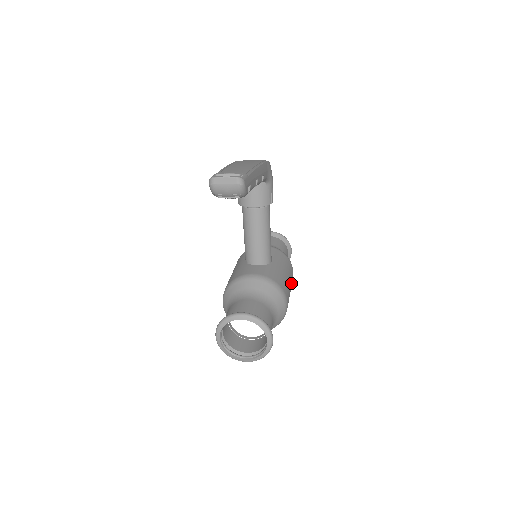
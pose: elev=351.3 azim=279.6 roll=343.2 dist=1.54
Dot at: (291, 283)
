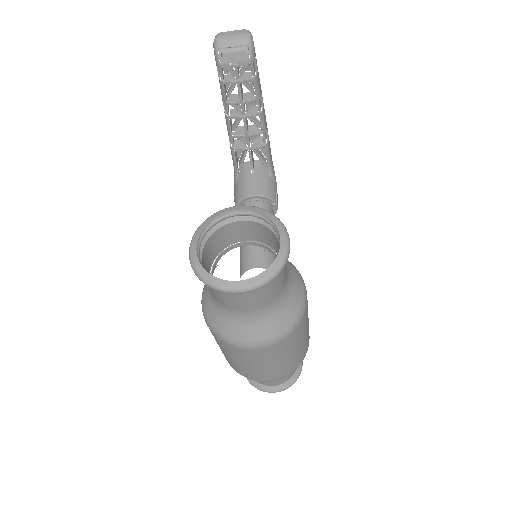
Dot at: occluded
